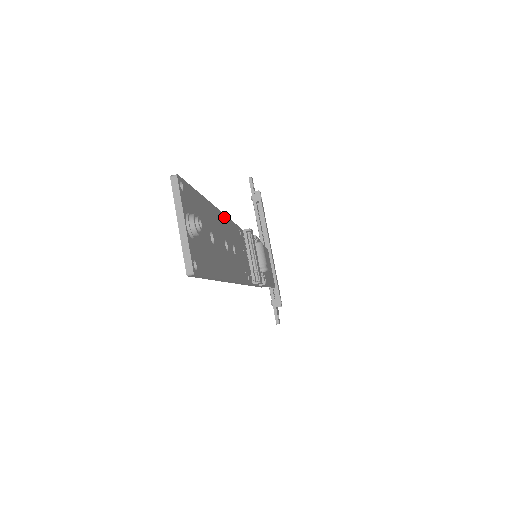
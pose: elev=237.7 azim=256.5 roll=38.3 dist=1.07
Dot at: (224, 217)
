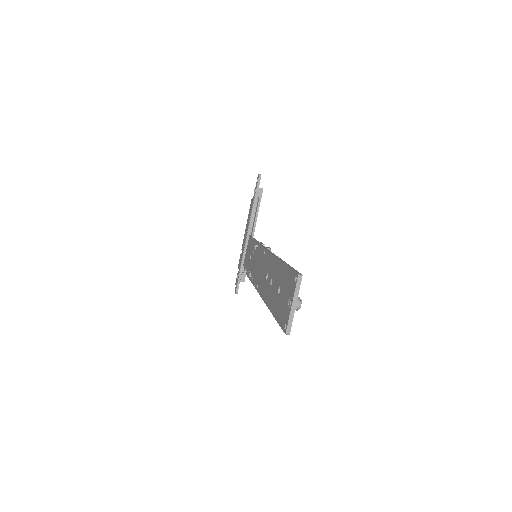
Dot at: occluded
